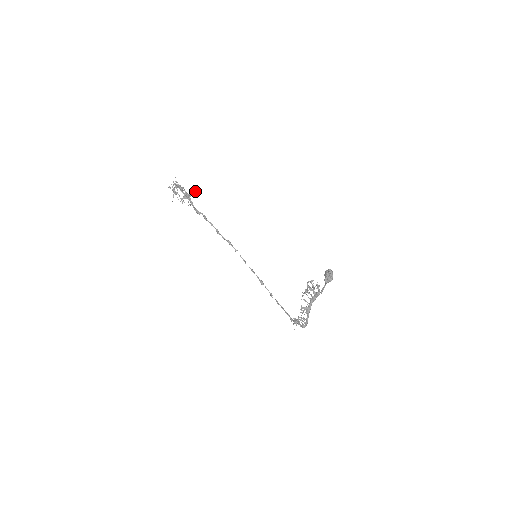
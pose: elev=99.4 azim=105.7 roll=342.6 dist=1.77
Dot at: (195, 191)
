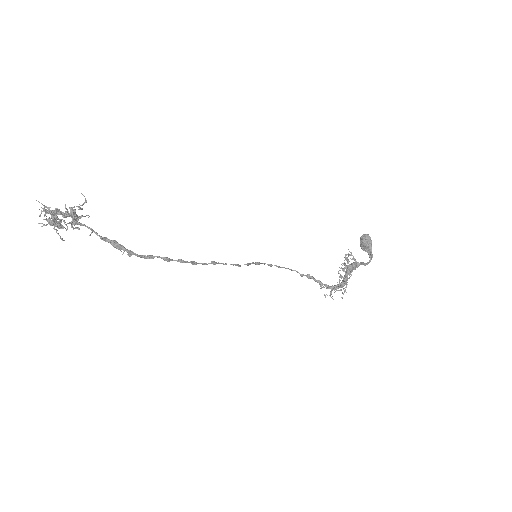
Dot at: occluded
